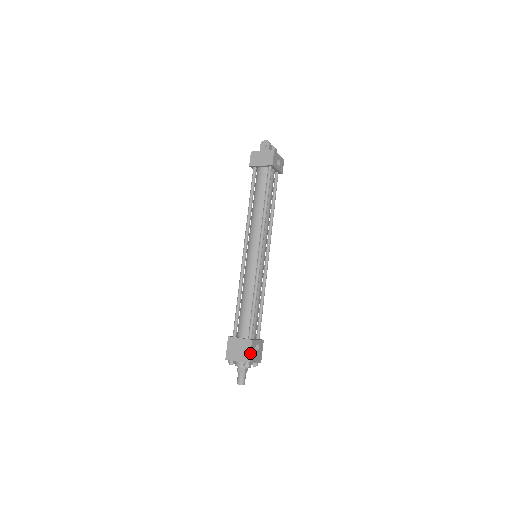
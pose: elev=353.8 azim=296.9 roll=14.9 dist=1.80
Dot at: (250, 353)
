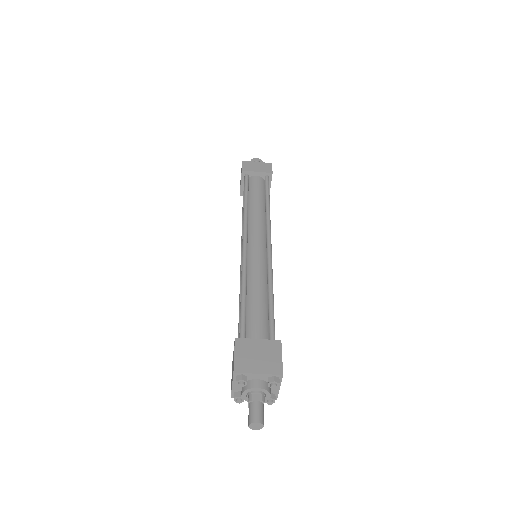
Dot at: occluded
